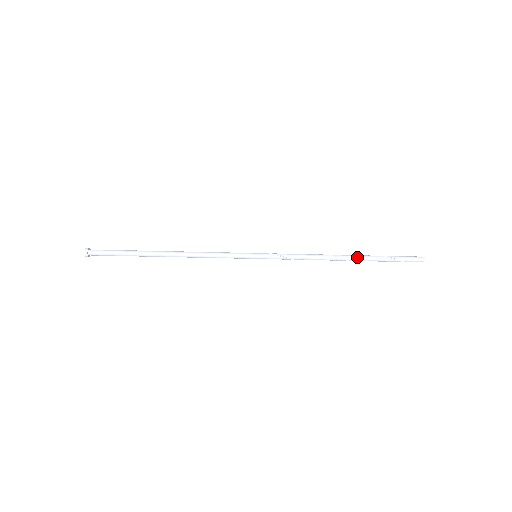
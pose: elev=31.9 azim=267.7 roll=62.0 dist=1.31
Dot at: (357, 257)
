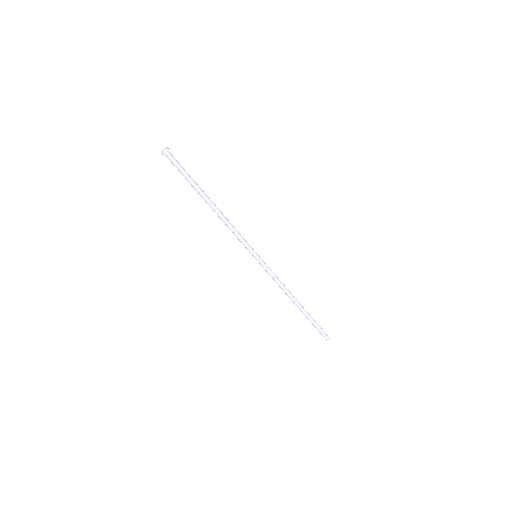
Dot at: occluded
